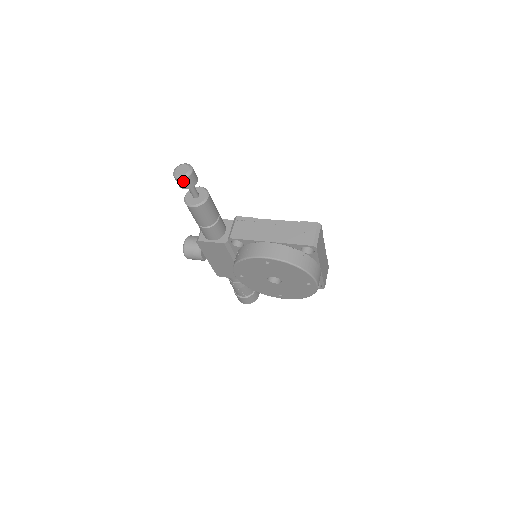
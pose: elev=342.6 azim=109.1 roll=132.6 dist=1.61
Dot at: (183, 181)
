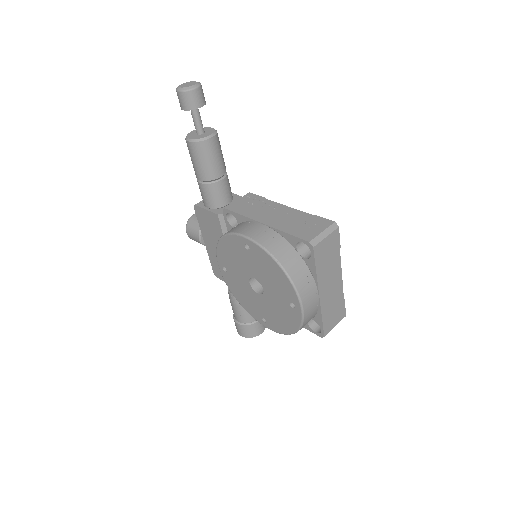
Dot at: (182, 95)
